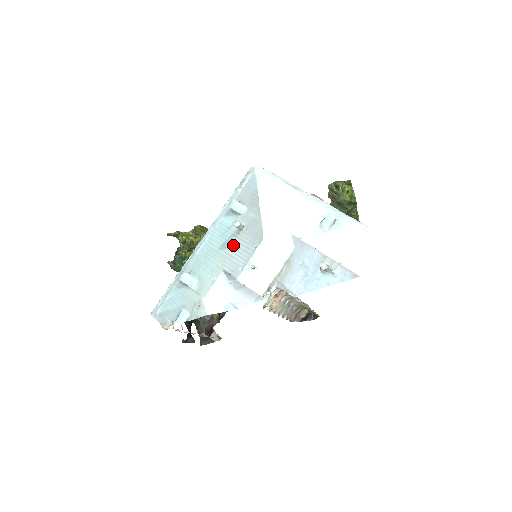
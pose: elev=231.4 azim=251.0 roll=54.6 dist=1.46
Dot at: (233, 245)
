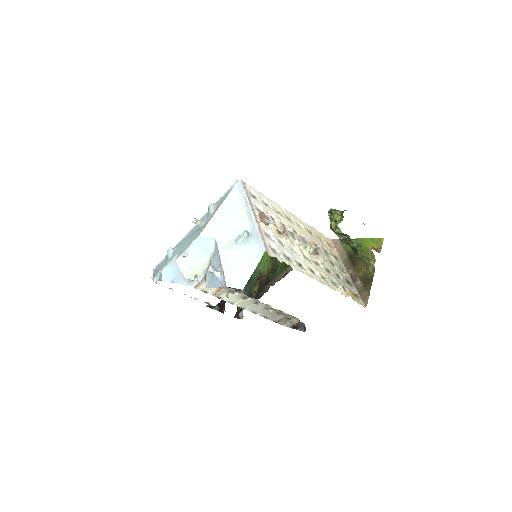
Dot at: (192, 236)
